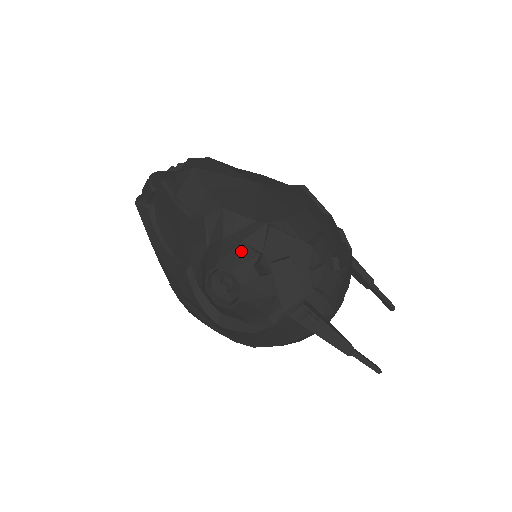
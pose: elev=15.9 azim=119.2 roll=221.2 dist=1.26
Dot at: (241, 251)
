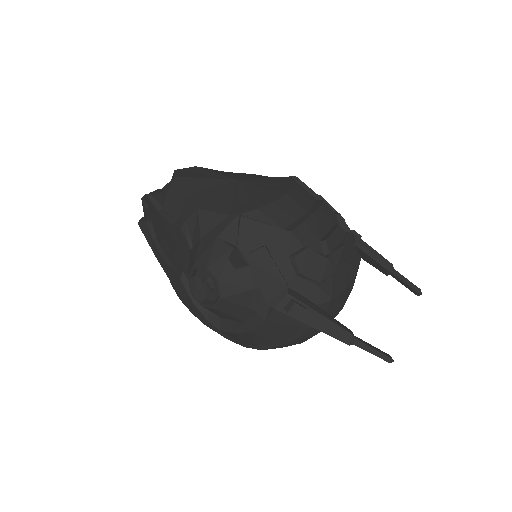
Dot at: (215, 247)
